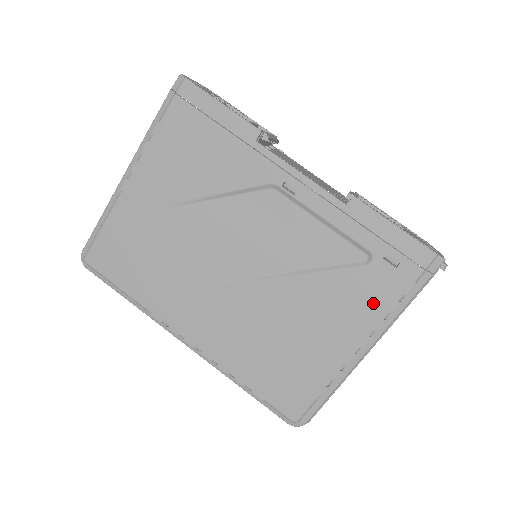
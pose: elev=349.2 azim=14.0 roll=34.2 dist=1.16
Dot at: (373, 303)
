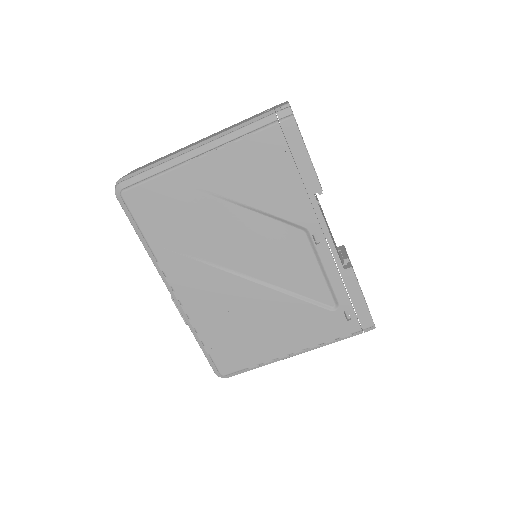
Dot at: (320, 333)
